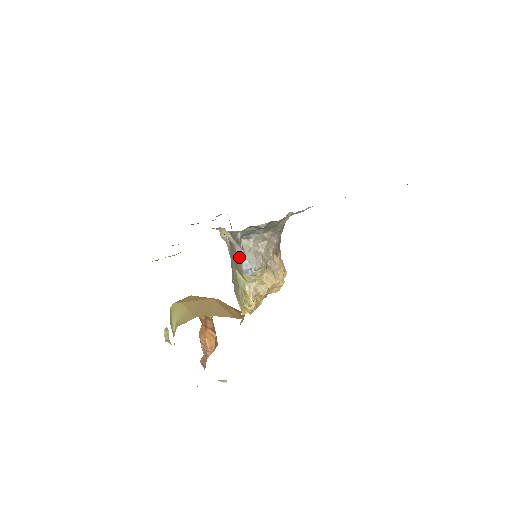
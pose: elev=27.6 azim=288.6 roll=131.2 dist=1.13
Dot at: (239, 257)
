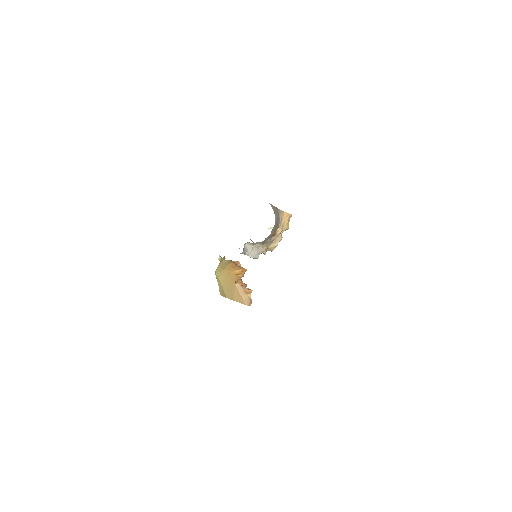
Dot at: occluded
